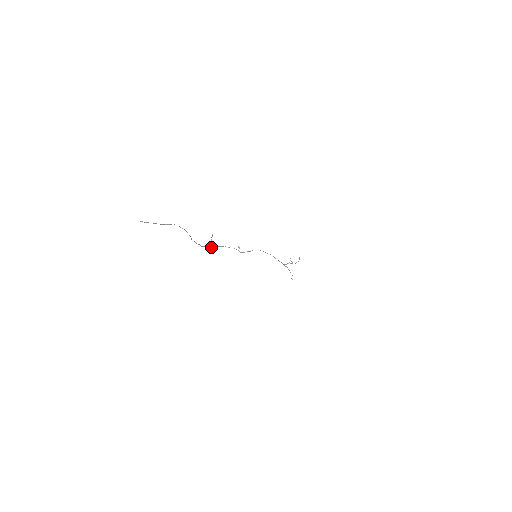
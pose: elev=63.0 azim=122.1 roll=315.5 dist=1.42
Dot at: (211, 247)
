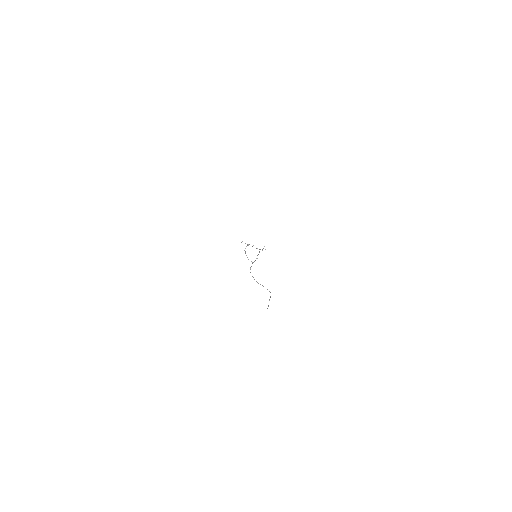
Dot at: occluded
